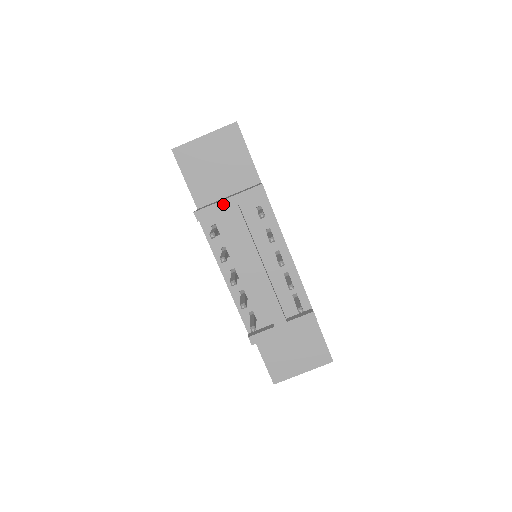
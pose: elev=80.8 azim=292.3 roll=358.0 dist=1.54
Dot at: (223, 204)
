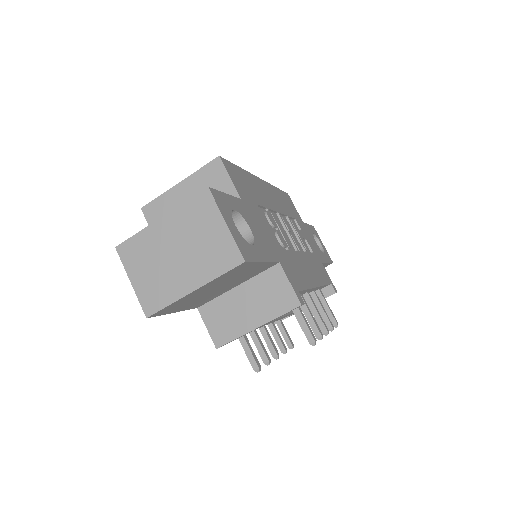
Dot at: occluded
